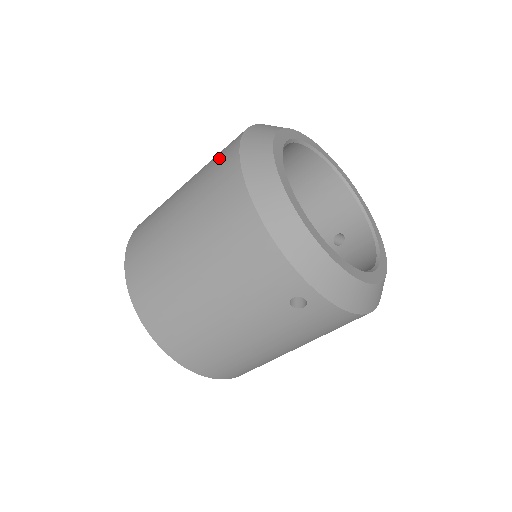
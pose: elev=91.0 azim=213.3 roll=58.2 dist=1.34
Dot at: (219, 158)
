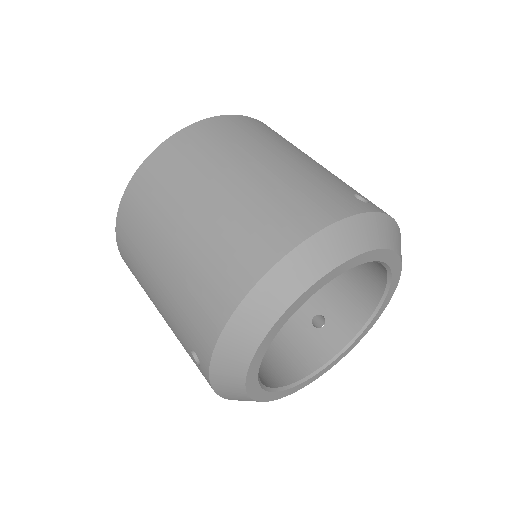
Dot at: (305, 203)
